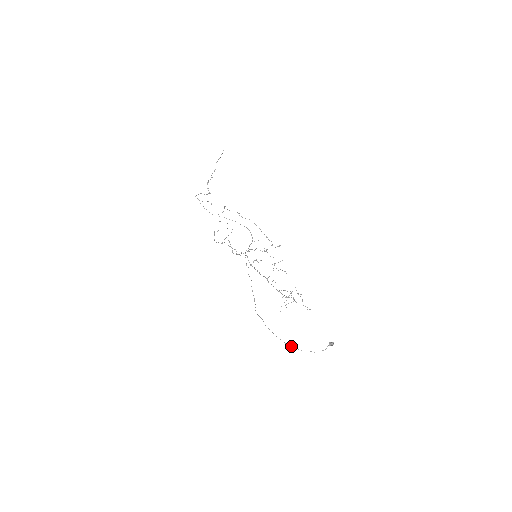
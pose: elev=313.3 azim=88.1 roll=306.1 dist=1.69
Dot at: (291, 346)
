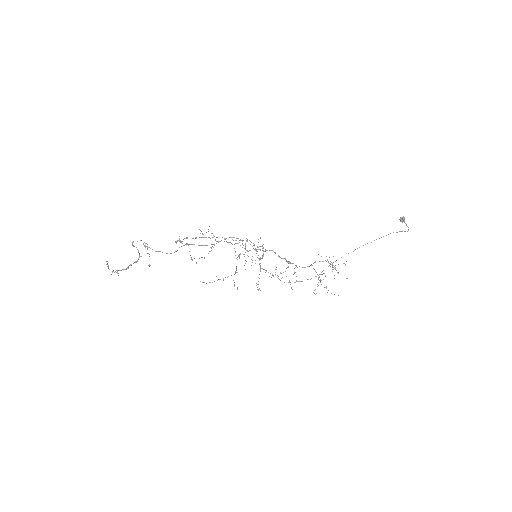
Dot at: occluded
